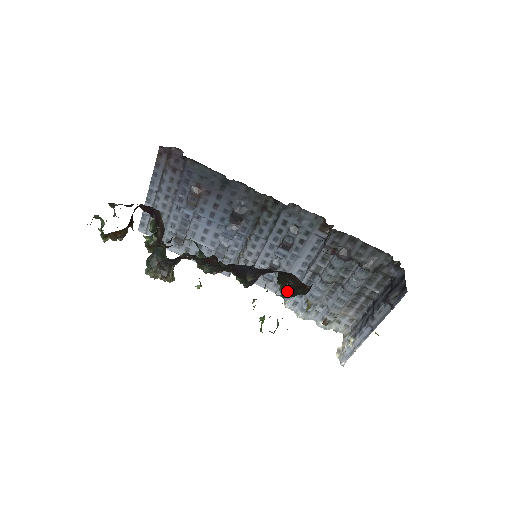
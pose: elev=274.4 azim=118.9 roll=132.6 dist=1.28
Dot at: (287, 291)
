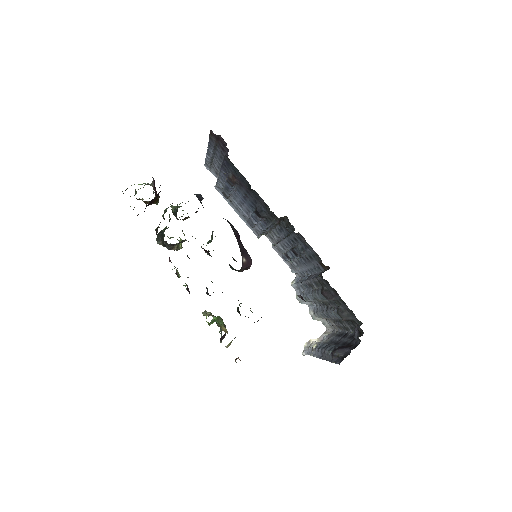
Dot at: occluded
